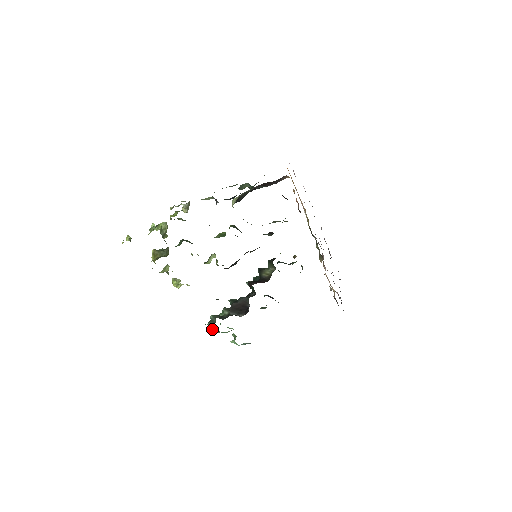
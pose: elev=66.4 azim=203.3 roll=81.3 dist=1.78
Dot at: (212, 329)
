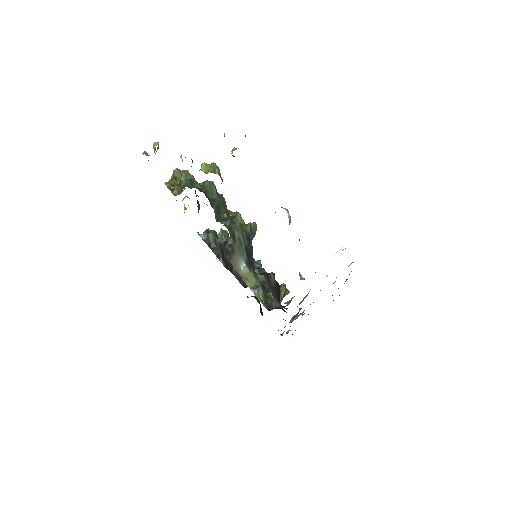
Dot at: occluded
